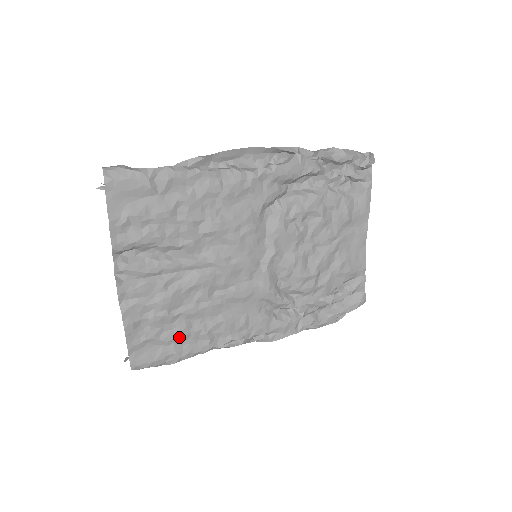
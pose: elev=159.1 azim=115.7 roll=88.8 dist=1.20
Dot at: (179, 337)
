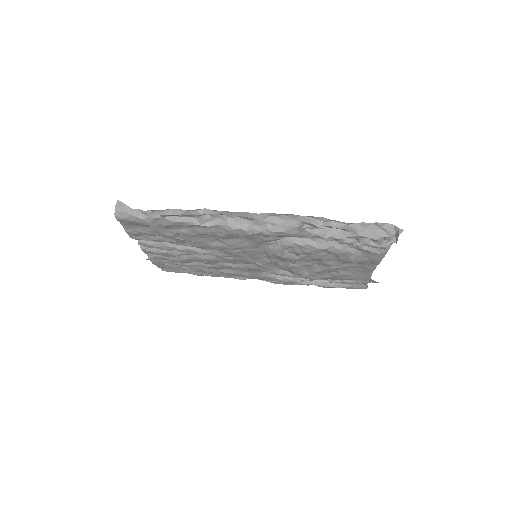
Dot at: (194, 271)
